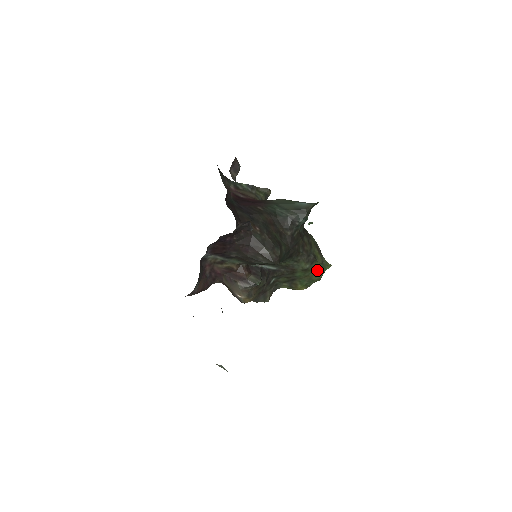
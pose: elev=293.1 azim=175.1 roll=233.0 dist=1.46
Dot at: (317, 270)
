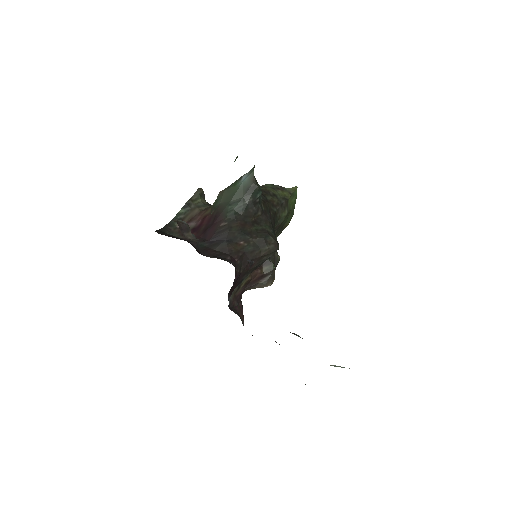
Dot at: (292, 202)
